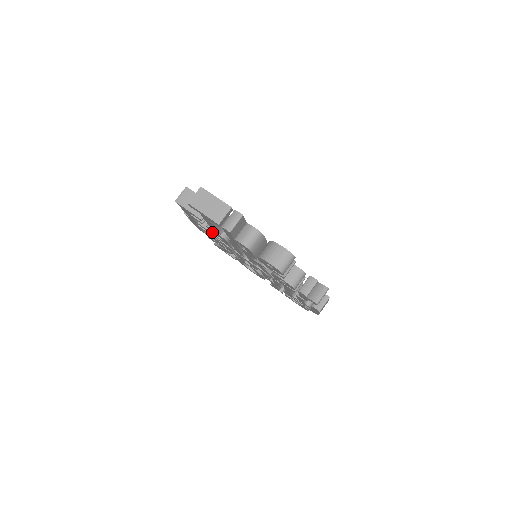
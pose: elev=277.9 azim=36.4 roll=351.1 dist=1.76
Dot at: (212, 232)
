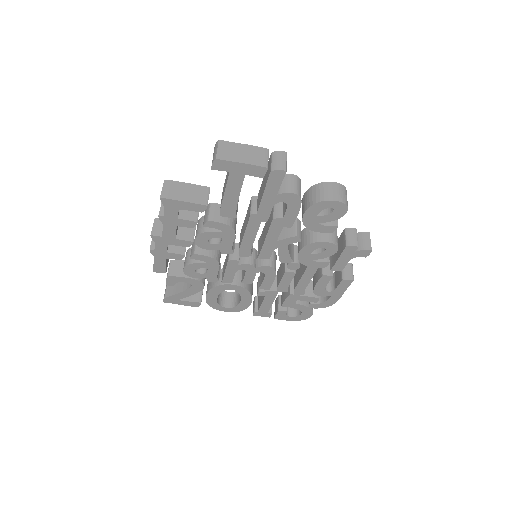
Dot at: (206, 236)
